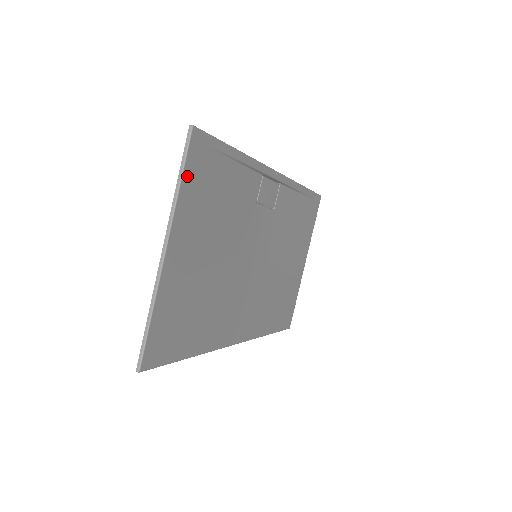
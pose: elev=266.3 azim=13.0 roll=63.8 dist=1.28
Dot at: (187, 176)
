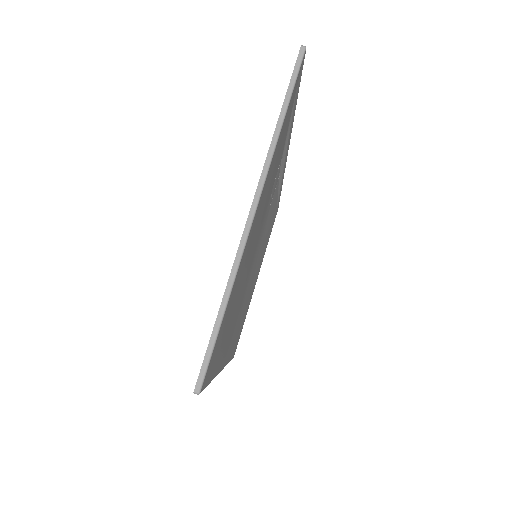
Dot at: (287, 112)
